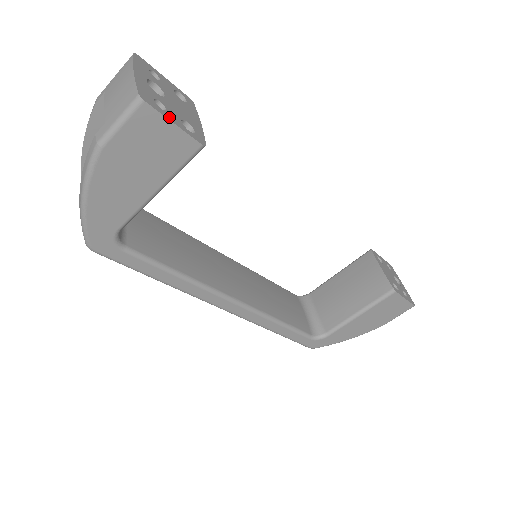
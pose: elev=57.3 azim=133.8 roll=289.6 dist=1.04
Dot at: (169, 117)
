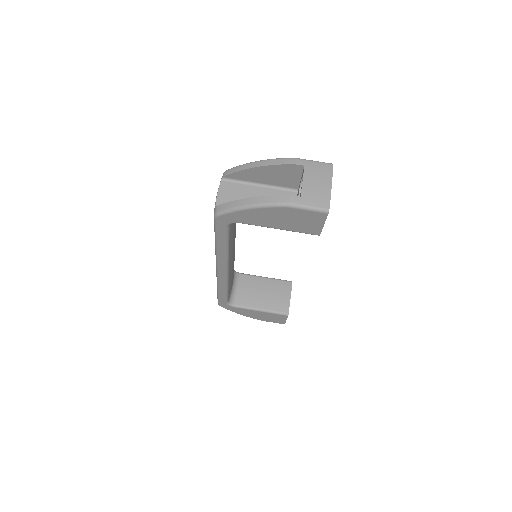
Dot at: (325, 220)
